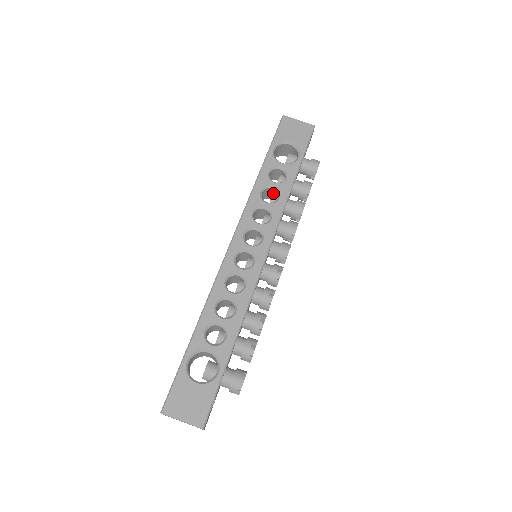
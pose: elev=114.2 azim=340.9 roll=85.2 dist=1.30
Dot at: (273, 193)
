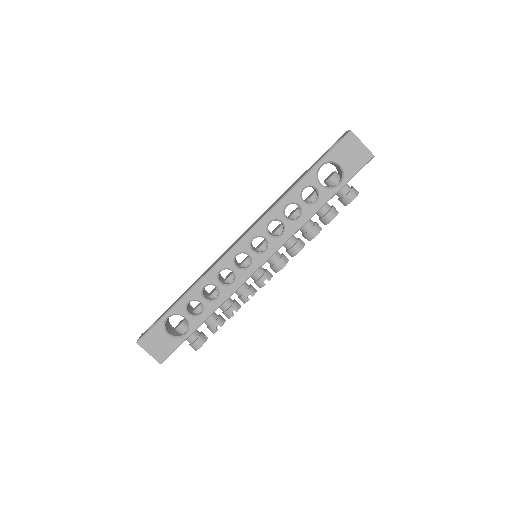
Dot at: occluded
